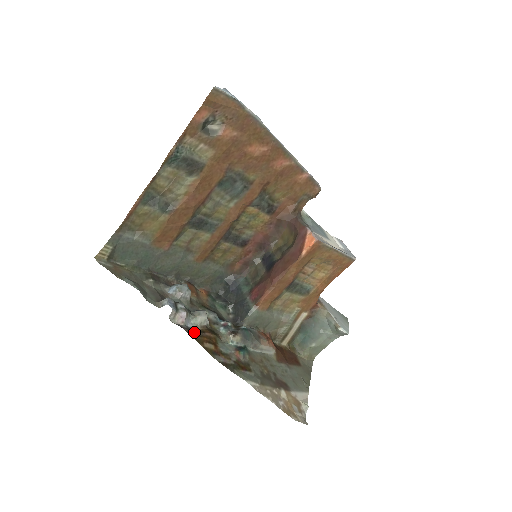
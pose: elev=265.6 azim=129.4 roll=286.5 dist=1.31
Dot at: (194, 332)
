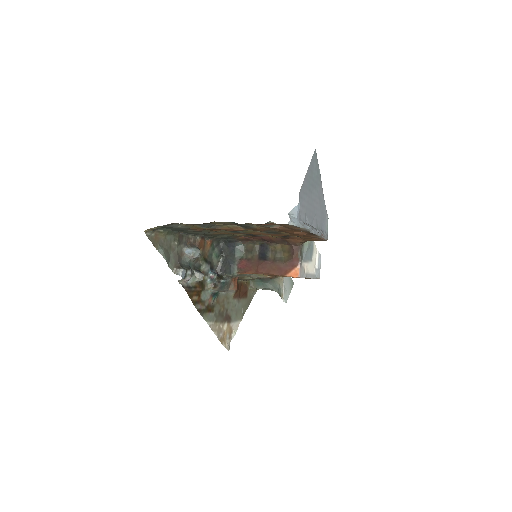
Dot at: (190, 289)
